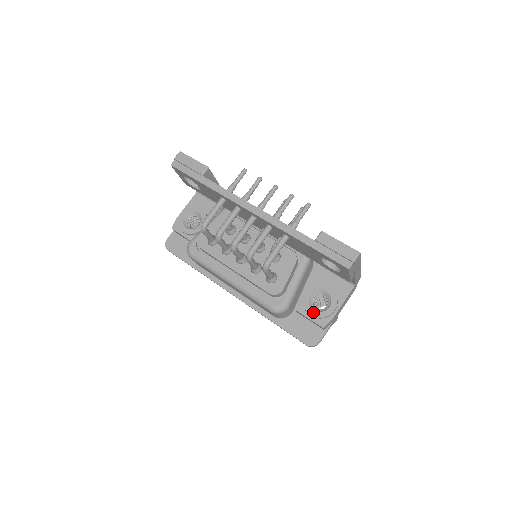
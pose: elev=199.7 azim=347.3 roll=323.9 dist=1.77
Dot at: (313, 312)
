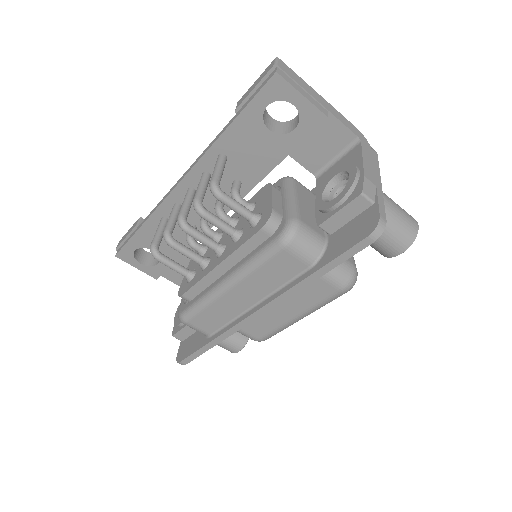
Dot at: (336, 199)
